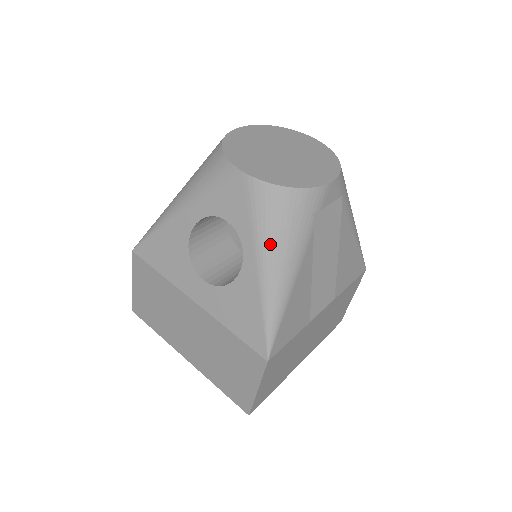
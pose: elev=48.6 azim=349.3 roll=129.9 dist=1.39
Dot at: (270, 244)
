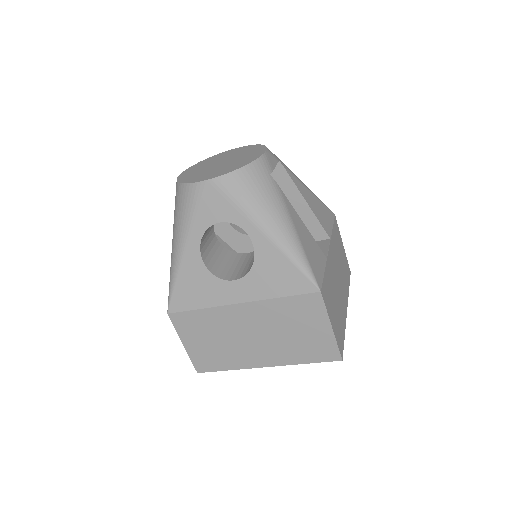
Dot at: (259, 210)
